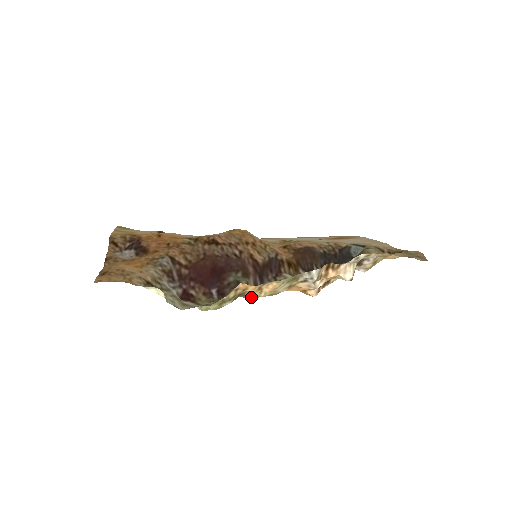
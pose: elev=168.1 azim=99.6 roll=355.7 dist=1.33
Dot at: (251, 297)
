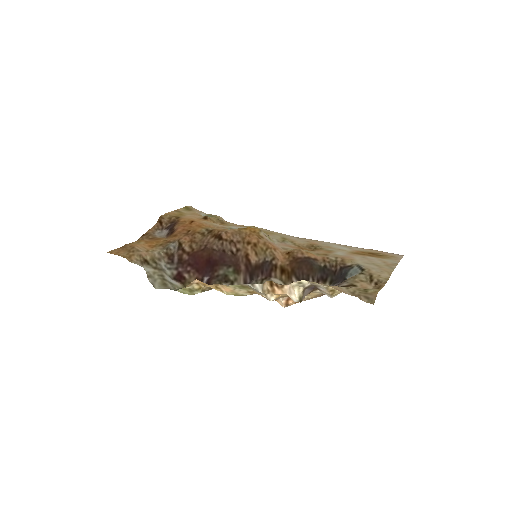
Dot at: occluded
